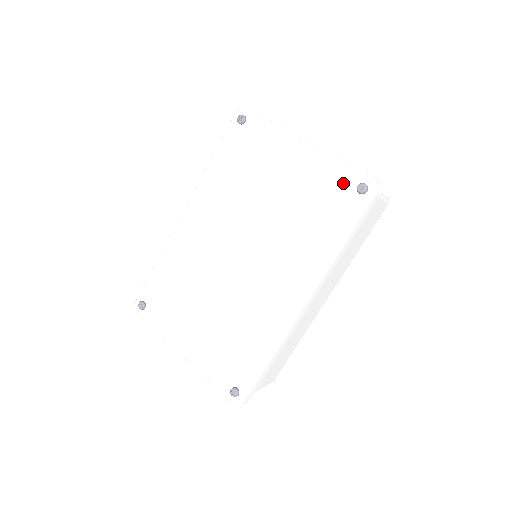
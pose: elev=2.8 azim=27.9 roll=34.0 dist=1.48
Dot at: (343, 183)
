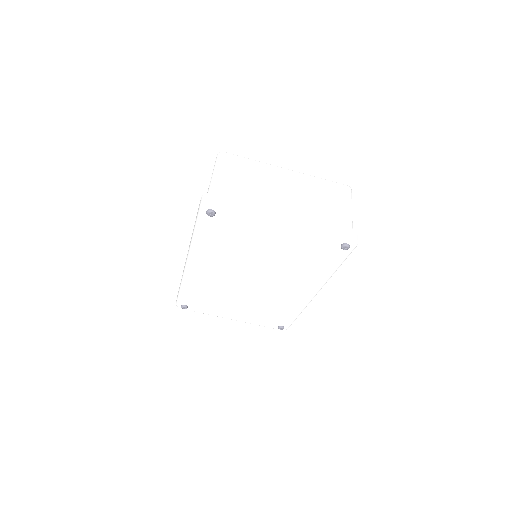
Dot at: (328, 244)
